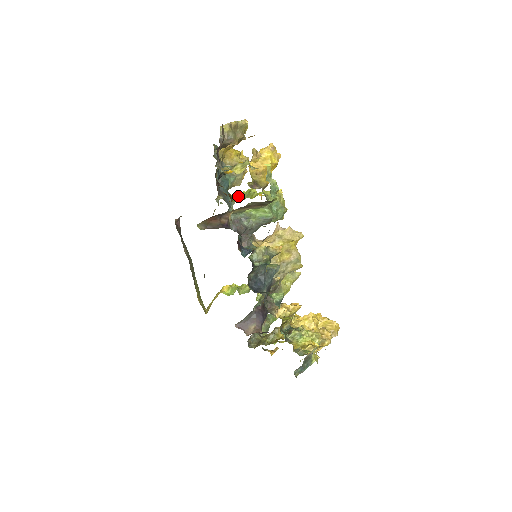
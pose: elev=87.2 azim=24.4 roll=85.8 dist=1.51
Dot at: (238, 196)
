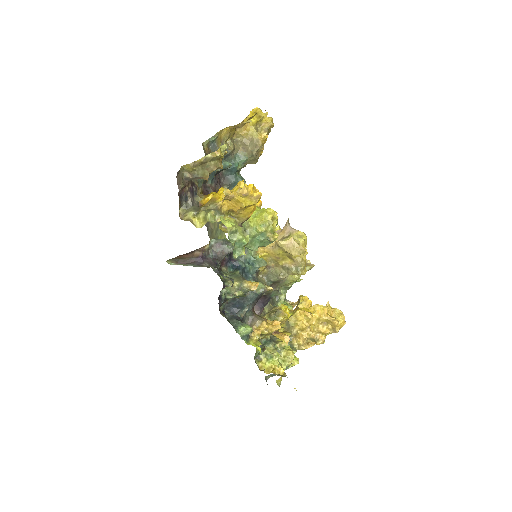
Dot at: occluded
